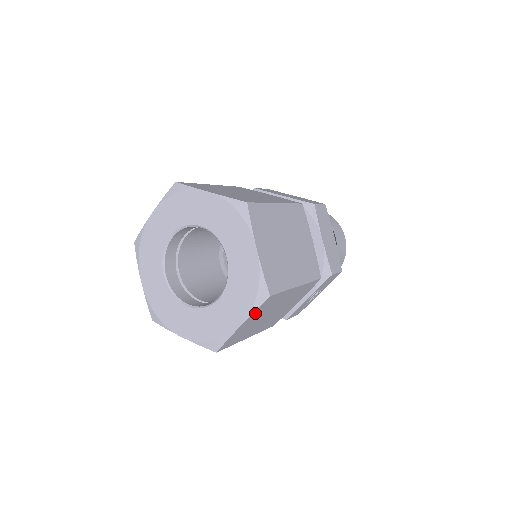
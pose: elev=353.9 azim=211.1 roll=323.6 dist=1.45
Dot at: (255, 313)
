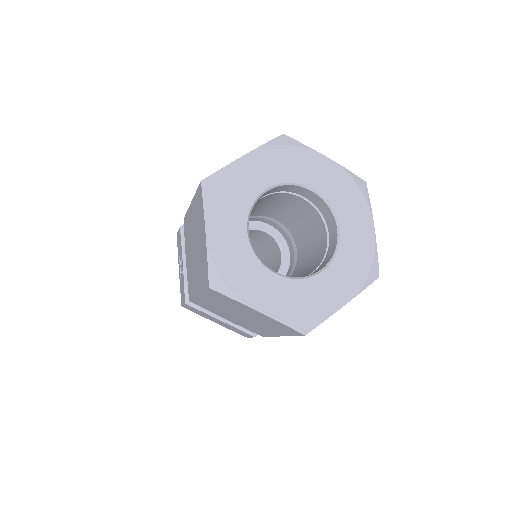
Dot at: occluded
